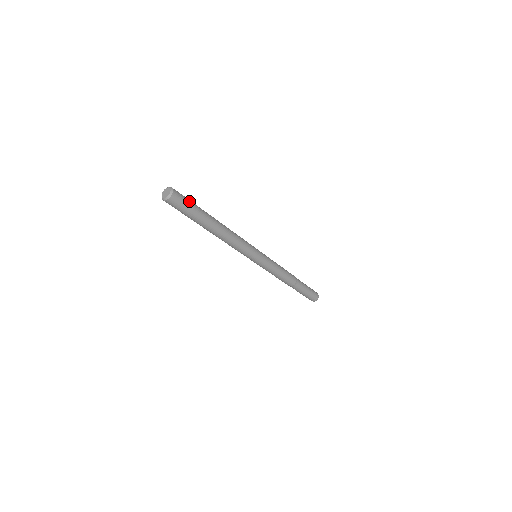
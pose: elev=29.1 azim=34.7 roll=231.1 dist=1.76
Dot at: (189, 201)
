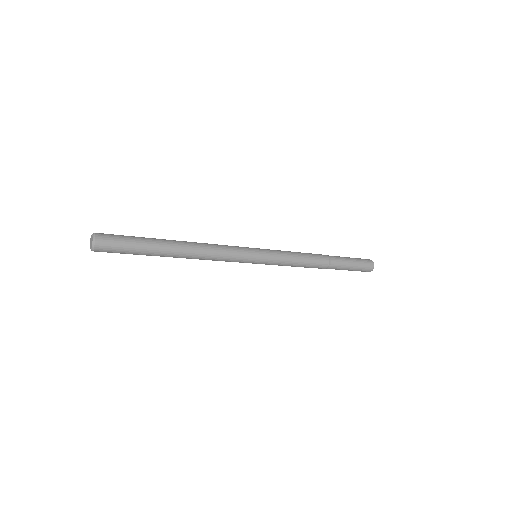
Dot at: (124, 238)
